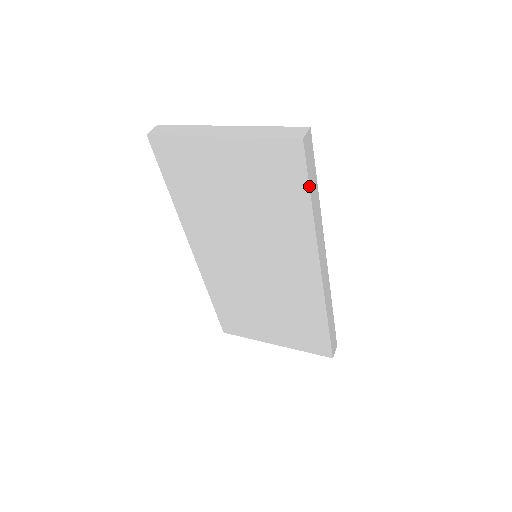
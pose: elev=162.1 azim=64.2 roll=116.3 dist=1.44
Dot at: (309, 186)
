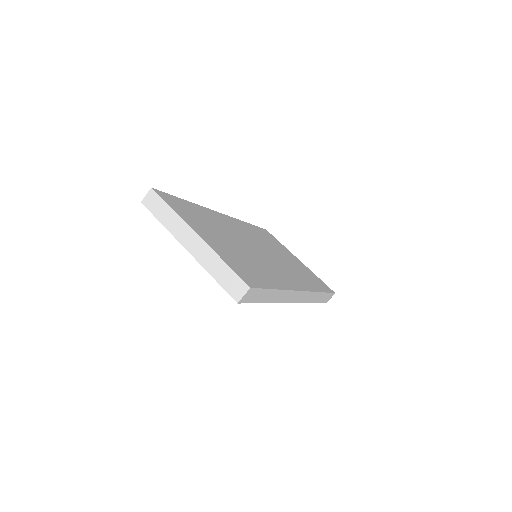
Dot at: occluded
